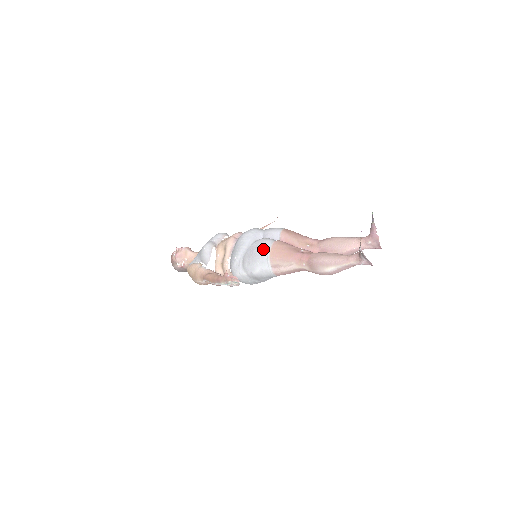
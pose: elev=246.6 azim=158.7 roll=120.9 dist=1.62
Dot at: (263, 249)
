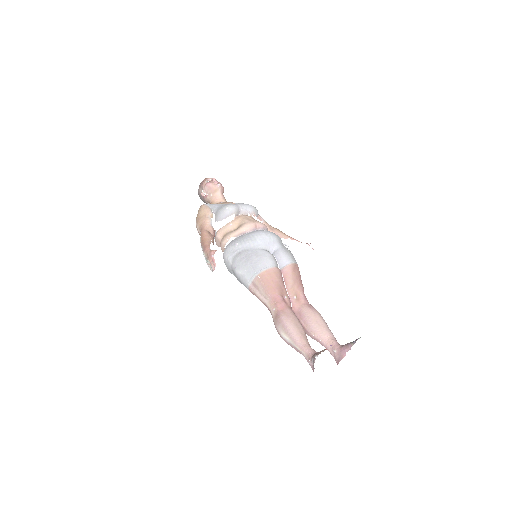
Dot at: (260, 263)
